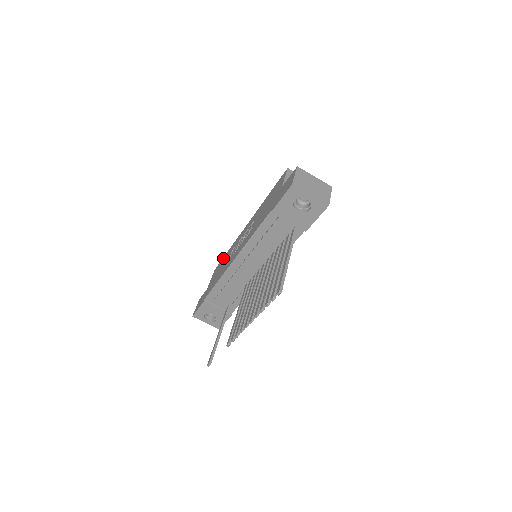
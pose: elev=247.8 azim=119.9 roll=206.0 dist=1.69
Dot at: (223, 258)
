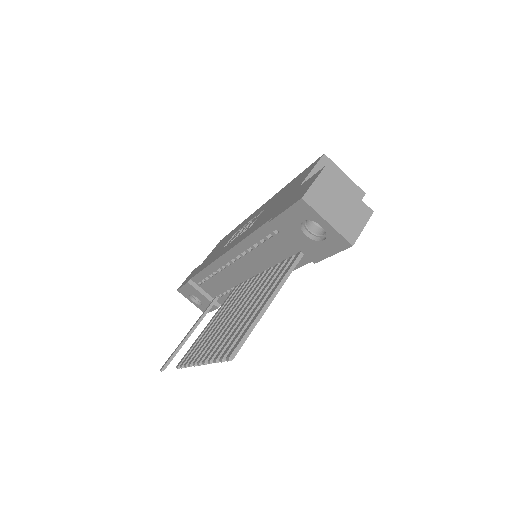
Dot at: (229, 233)
